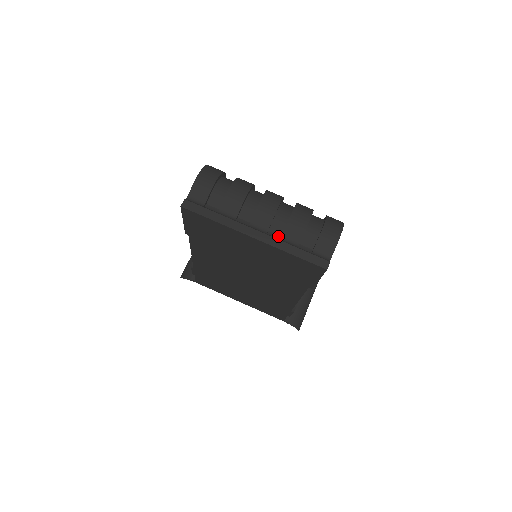
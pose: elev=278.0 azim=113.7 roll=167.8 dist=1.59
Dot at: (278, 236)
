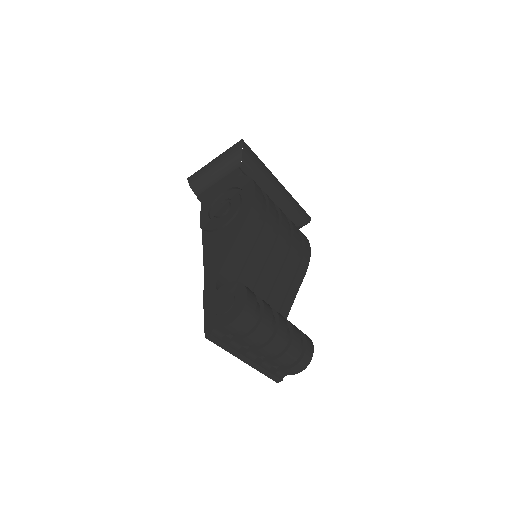
Dot at: (263, 357)
